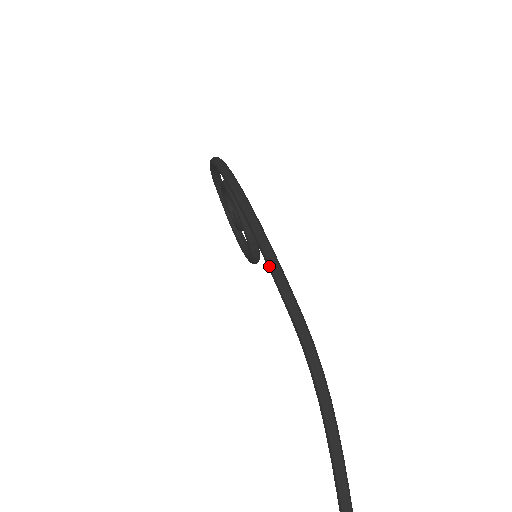
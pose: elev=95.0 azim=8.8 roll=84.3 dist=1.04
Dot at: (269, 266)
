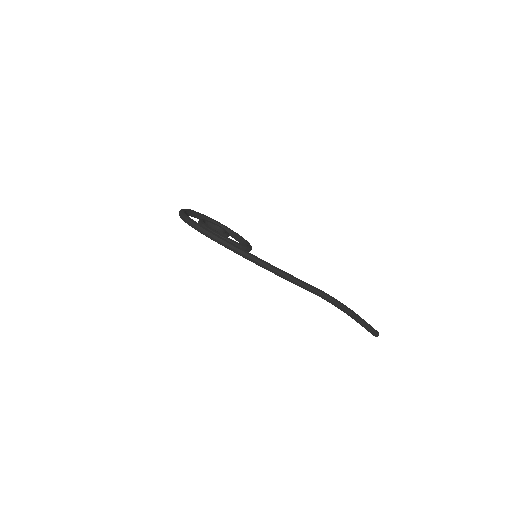
Dot at: (283, 278)
